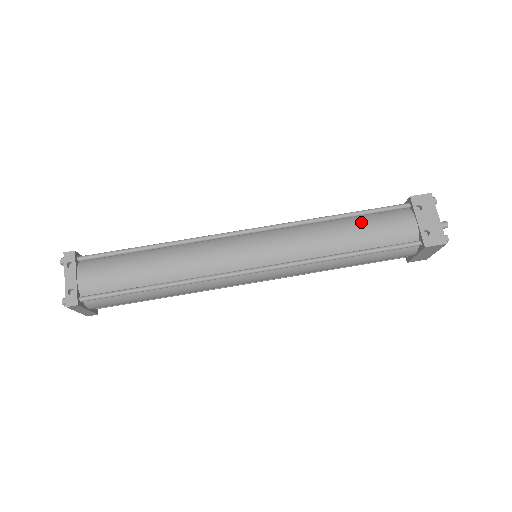
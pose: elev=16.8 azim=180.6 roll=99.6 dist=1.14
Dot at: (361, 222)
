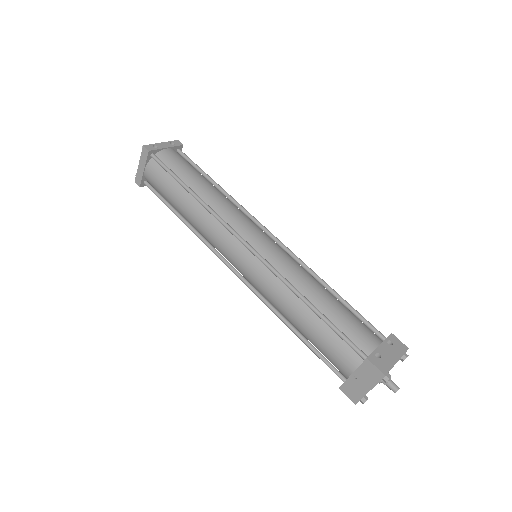
Dot at: (342, 305)
